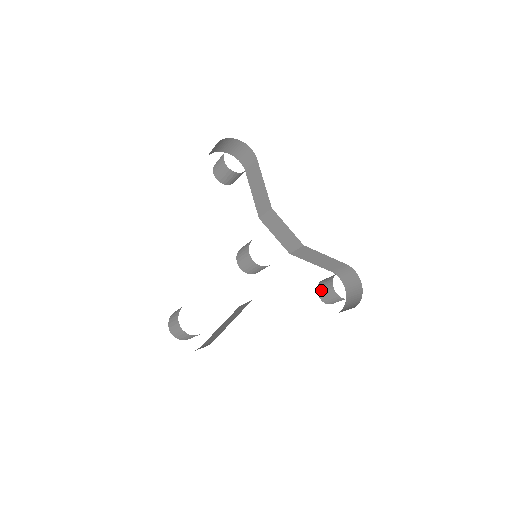
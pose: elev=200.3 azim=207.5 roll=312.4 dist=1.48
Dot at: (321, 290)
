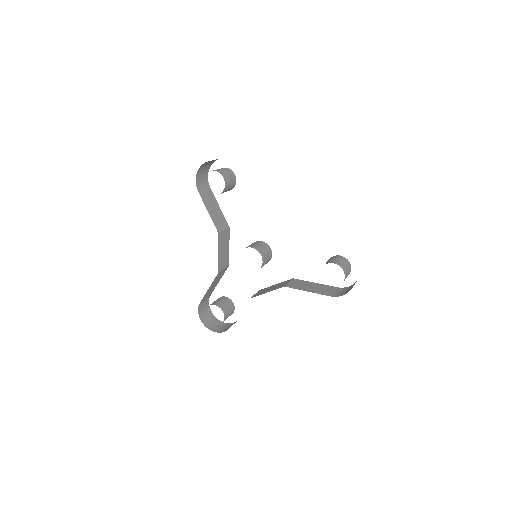
Dot at: occluded
